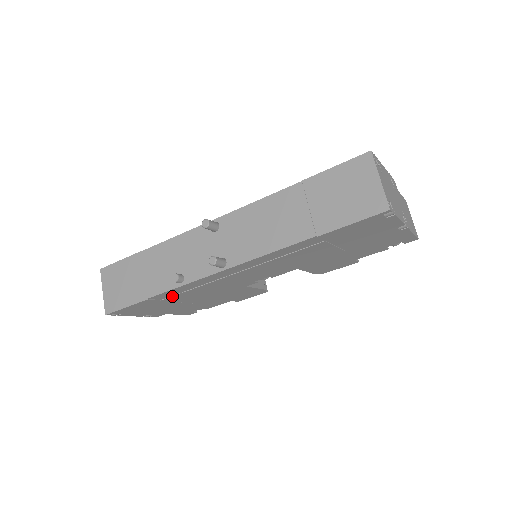
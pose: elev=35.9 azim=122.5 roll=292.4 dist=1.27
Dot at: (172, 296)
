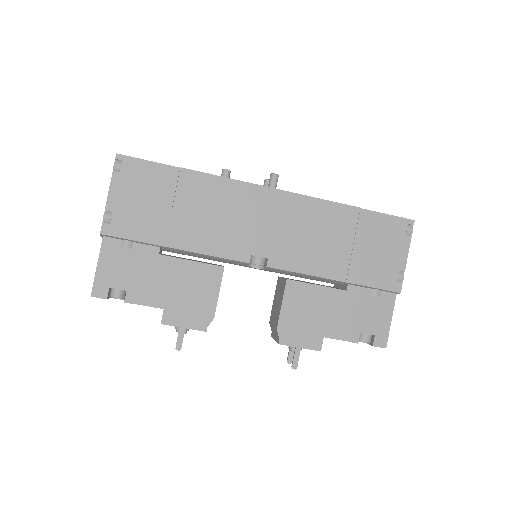
Dot at: (192, 190)
